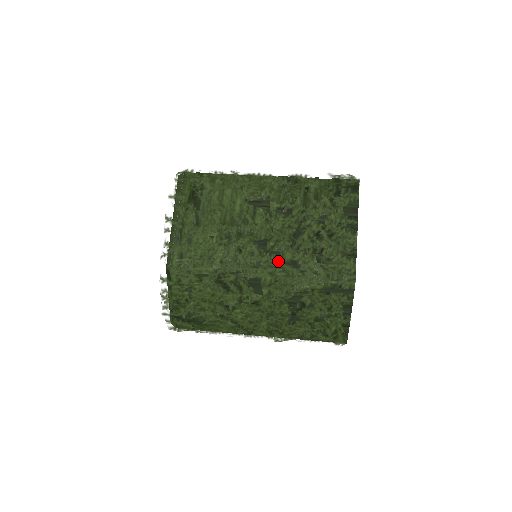
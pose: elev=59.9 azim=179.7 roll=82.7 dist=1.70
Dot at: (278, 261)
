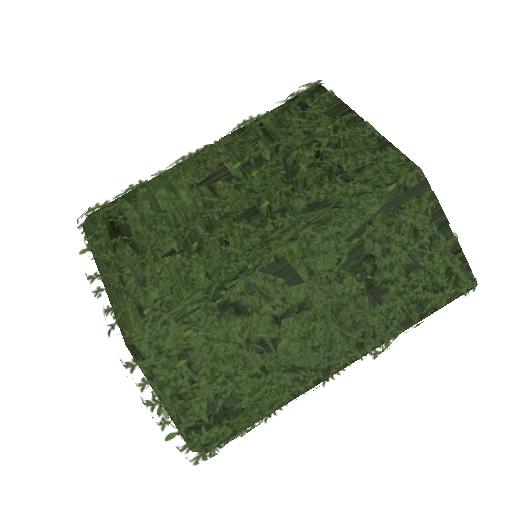
Dot at: (290, 216)
